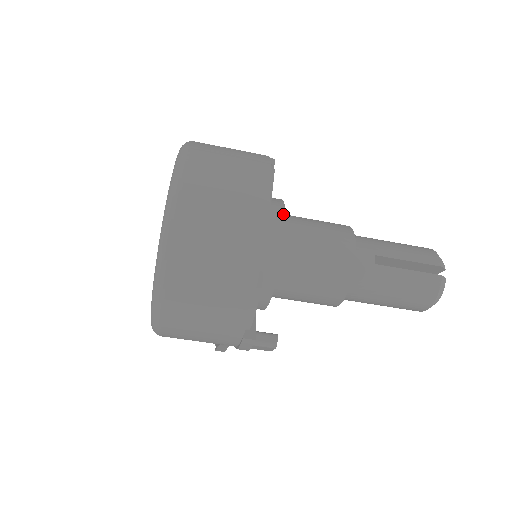
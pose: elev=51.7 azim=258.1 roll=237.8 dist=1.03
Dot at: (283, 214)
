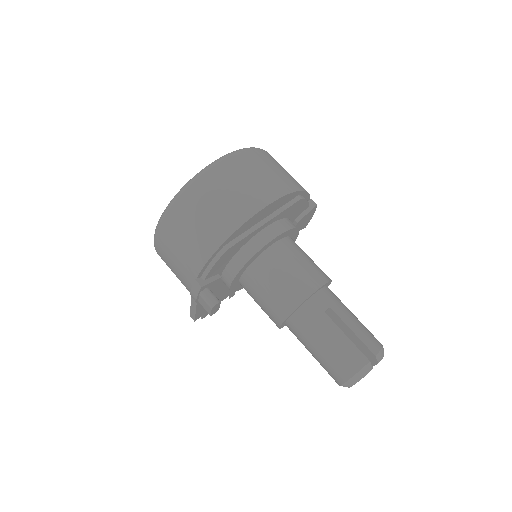
Dot at: (286, 229)
